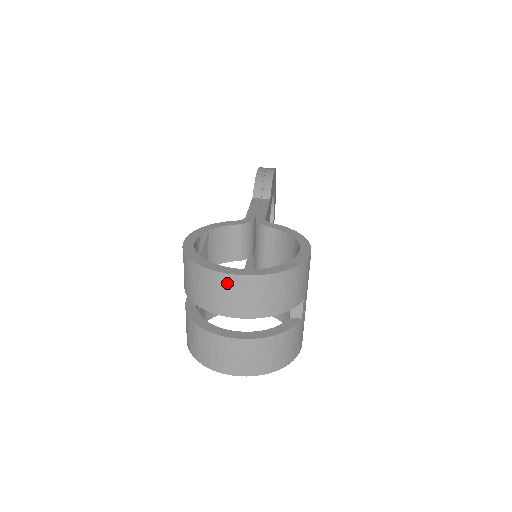
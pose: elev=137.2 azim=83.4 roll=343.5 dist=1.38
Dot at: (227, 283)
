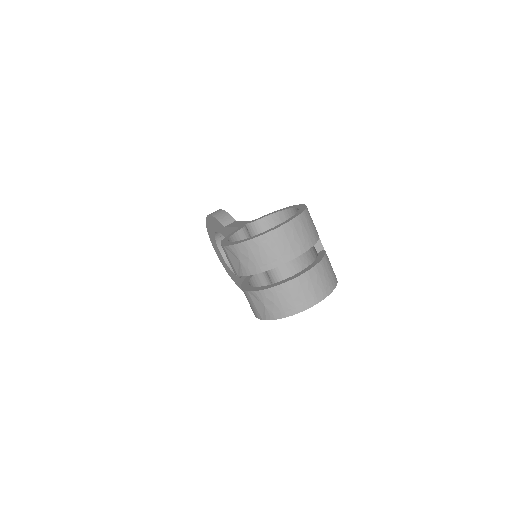
Dot at: (279, 235)
